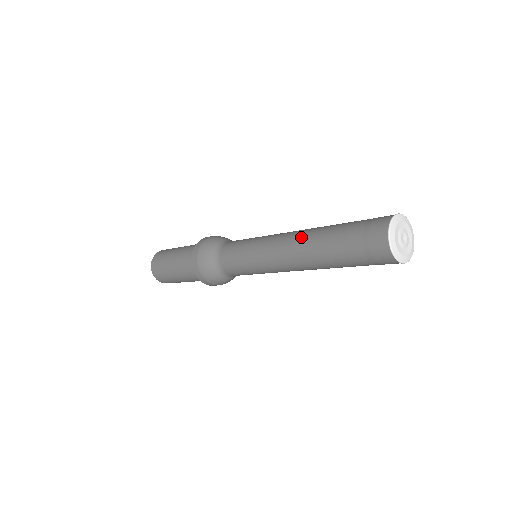
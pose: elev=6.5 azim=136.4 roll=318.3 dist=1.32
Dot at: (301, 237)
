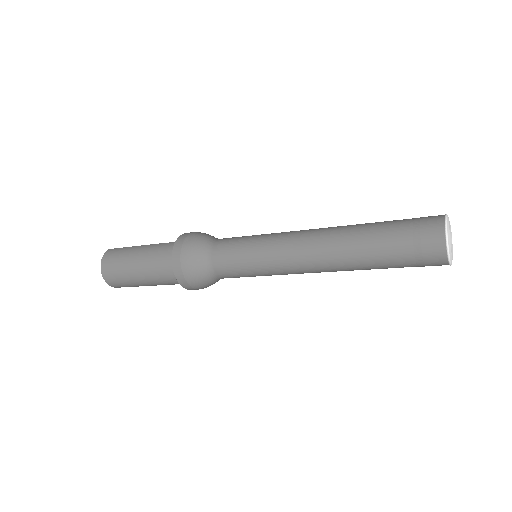
Dot at: (329, 251)
